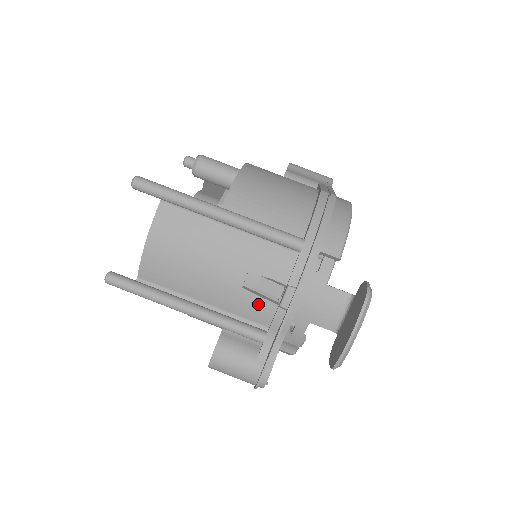
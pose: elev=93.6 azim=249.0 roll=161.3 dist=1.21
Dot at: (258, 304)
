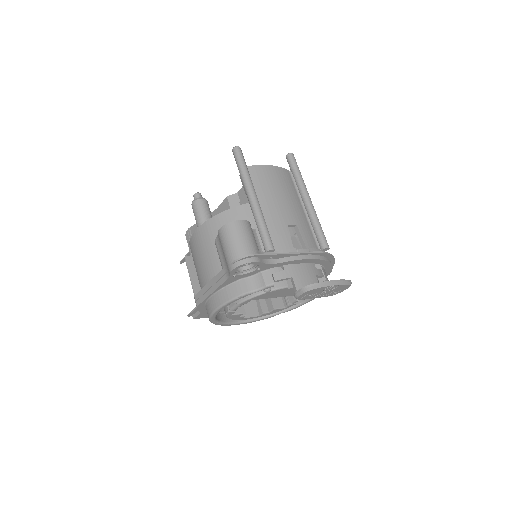
Dot at: (286, 238)
